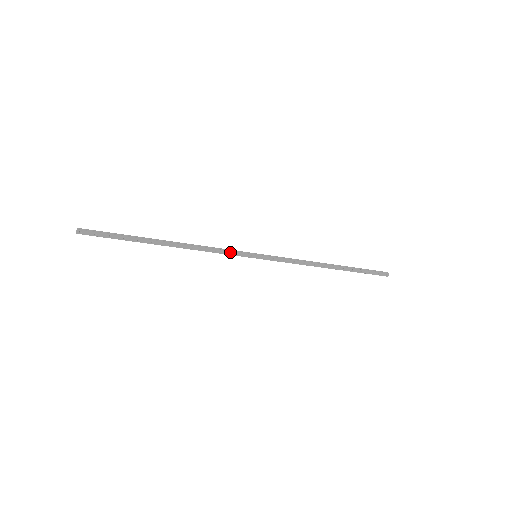
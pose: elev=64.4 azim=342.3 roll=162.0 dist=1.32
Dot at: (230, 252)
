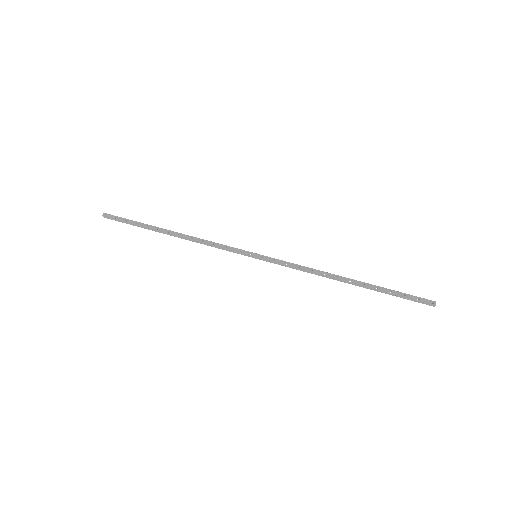
Dot at: (228, 247)
